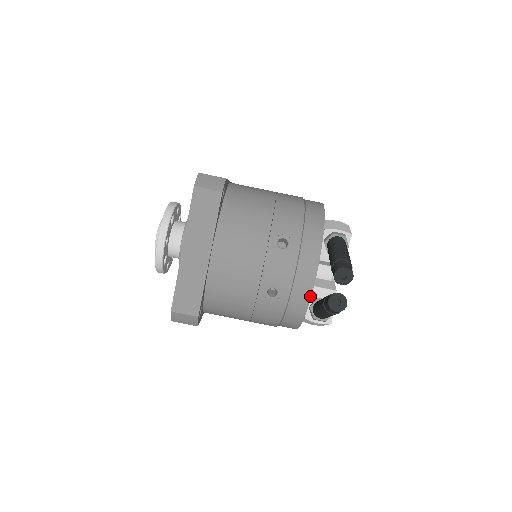
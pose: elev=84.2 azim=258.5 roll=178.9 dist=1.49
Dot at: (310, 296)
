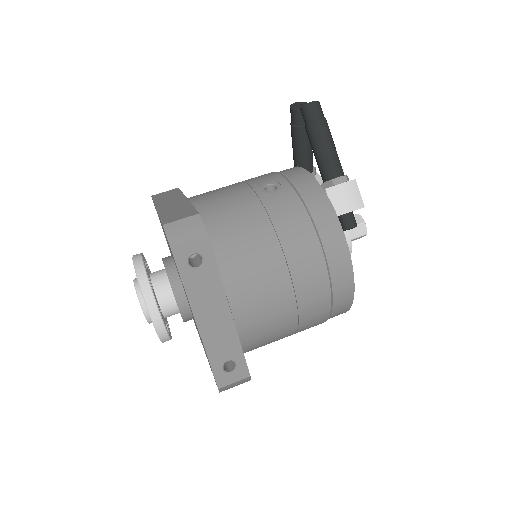
Dot at: (309, 174)
